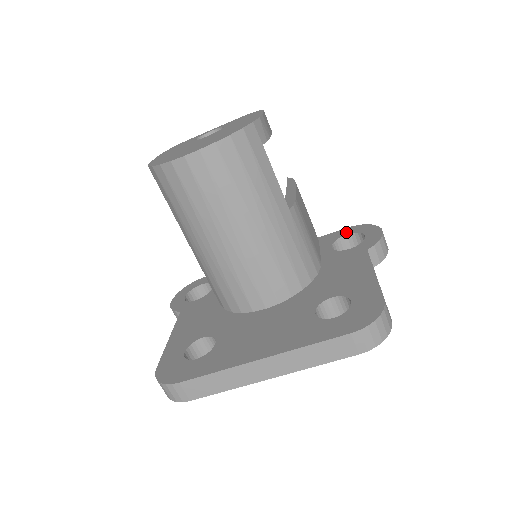
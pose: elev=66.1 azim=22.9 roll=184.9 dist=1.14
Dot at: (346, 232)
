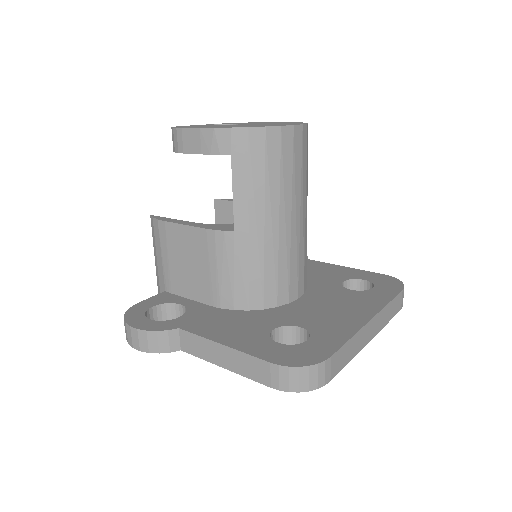
Dot at: occluded
